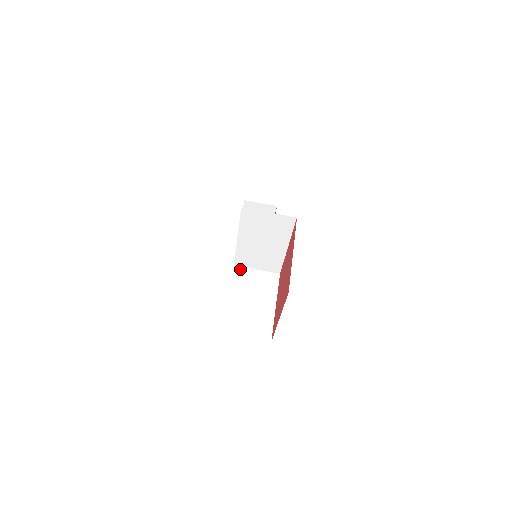
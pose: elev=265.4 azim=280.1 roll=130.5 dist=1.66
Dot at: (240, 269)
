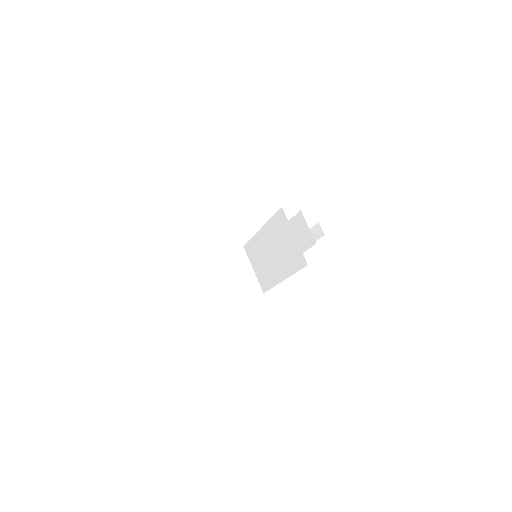
Dot at: (244, 254)
